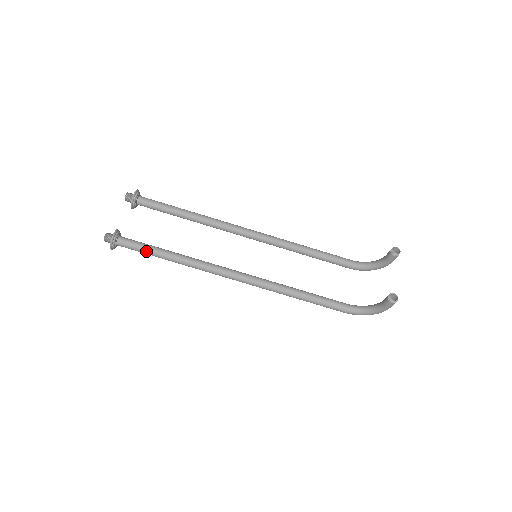
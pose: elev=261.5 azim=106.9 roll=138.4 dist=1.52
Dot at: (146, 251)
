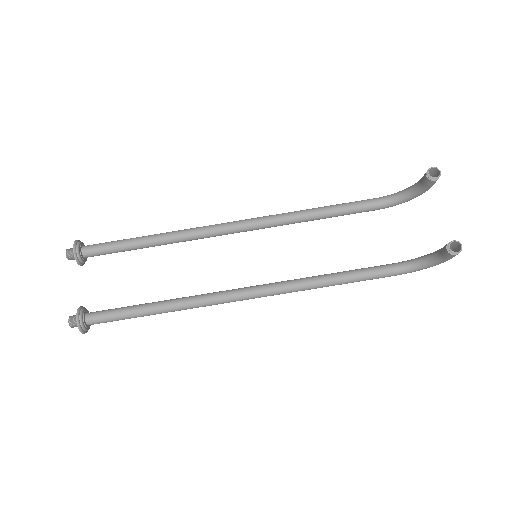
Dot at: (125, 318)
